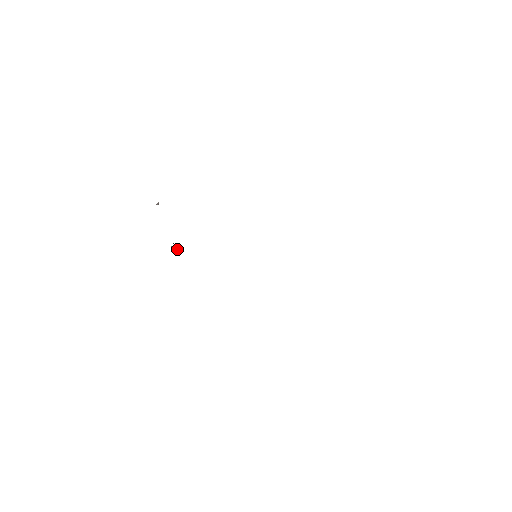
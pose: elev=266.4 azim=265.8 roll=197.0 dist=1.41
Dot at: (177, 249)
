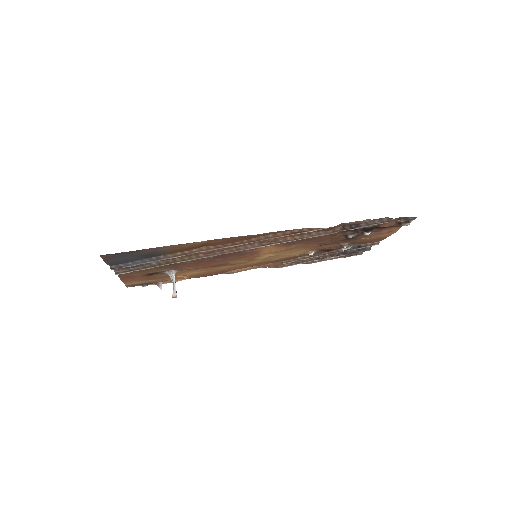
Dot at: (176, 291)
